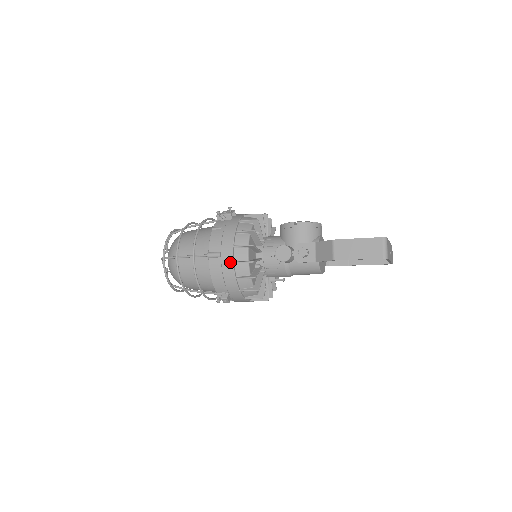
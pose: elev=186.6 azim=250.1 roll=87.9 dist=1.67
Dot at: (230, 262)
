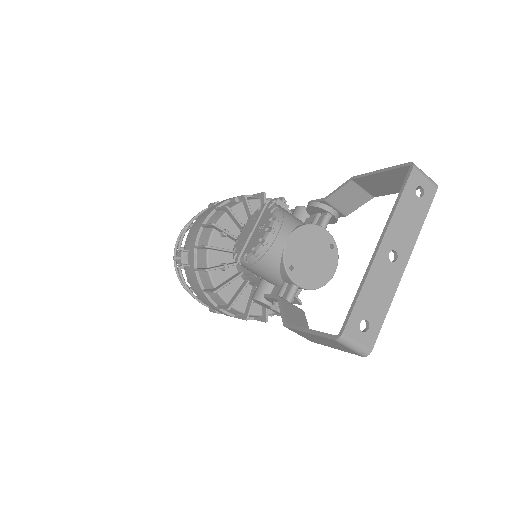
Dot at: occluded
